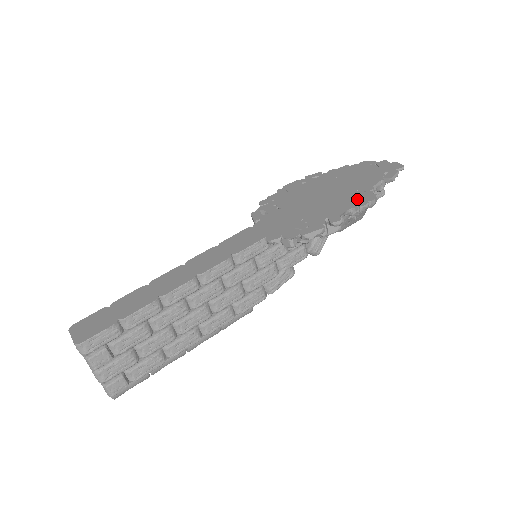
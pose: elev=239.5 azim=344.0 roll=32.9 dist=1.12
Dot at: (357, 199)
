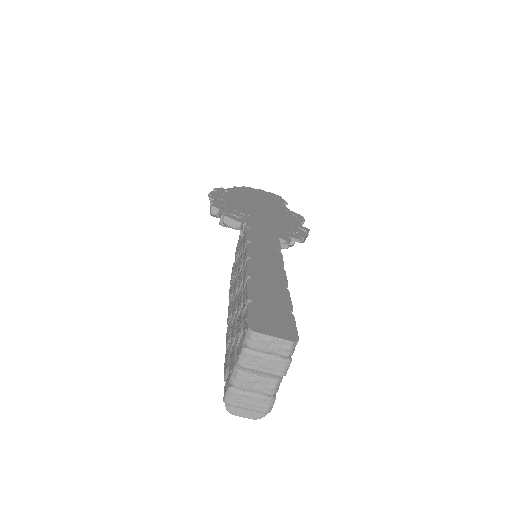
Dot at: (293, 215)
